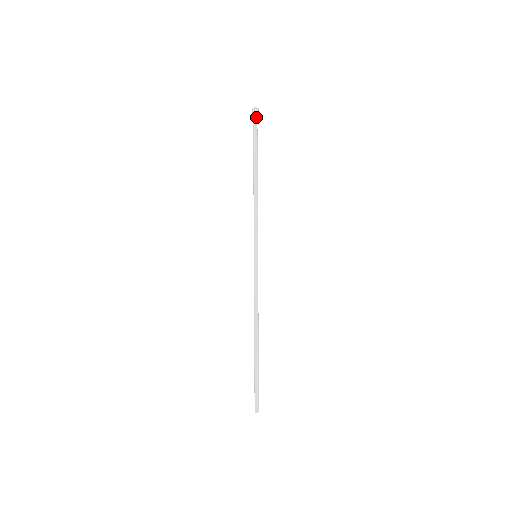
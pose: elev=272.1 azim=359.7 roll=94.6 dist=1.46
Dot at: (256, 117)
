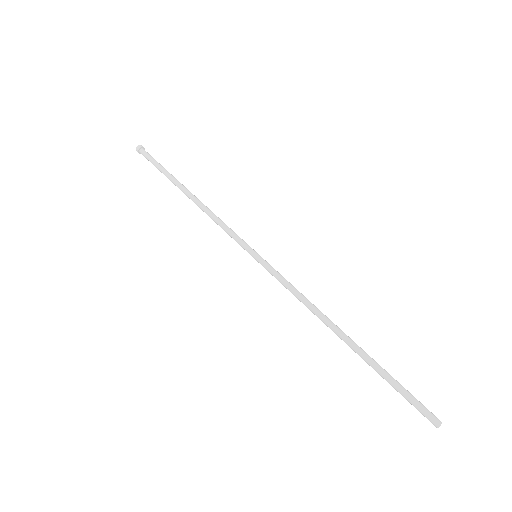
Dot at: (145, 152)
